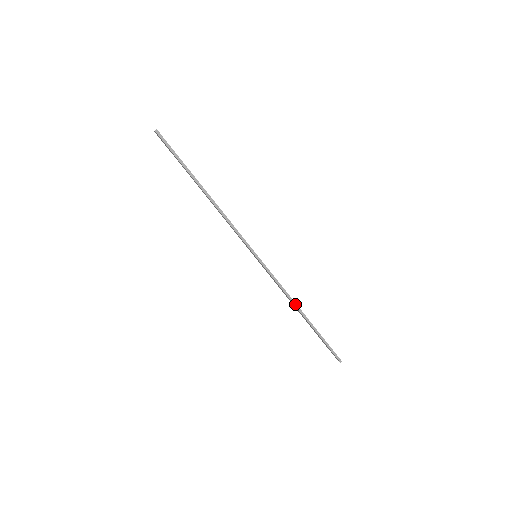
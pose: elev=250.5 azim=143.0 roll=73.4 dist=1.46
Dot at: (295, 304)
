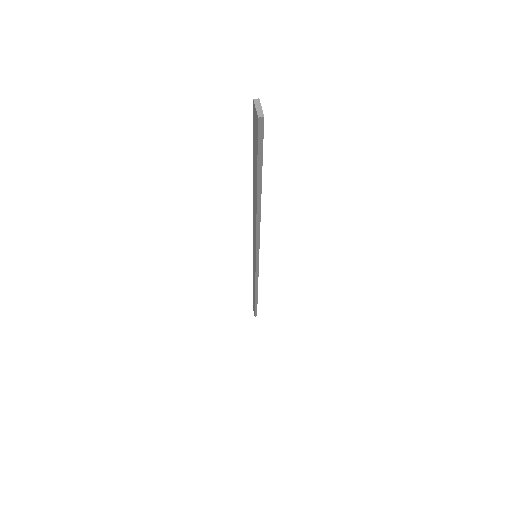
Dot at: (257, 290)
